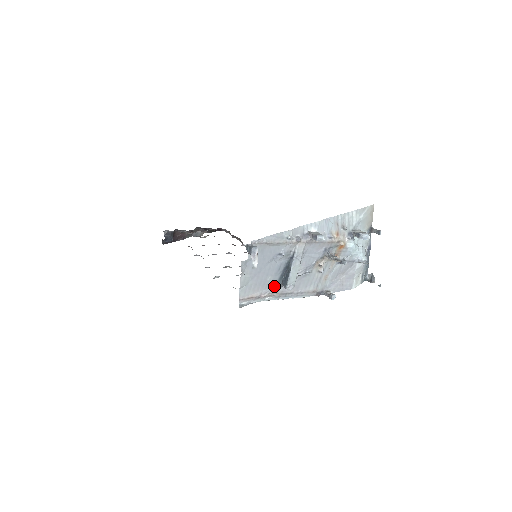
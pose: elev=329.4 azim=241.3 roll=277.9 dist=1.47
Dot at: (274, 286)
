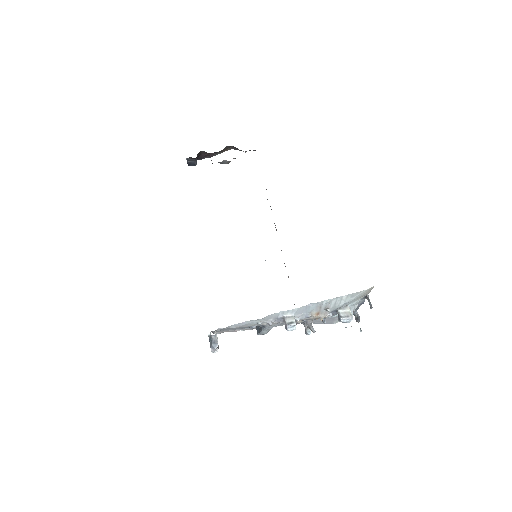
Dot at: (248, 328)
